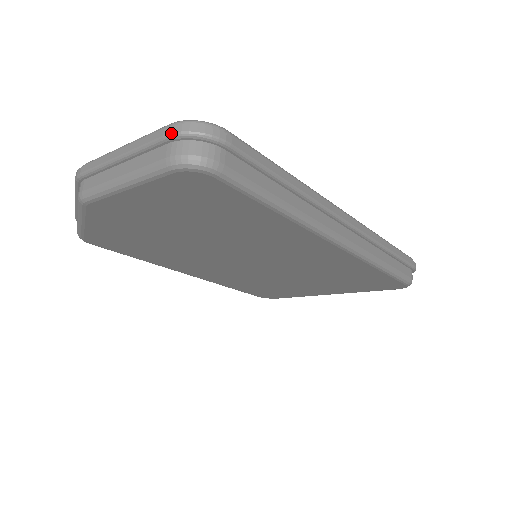
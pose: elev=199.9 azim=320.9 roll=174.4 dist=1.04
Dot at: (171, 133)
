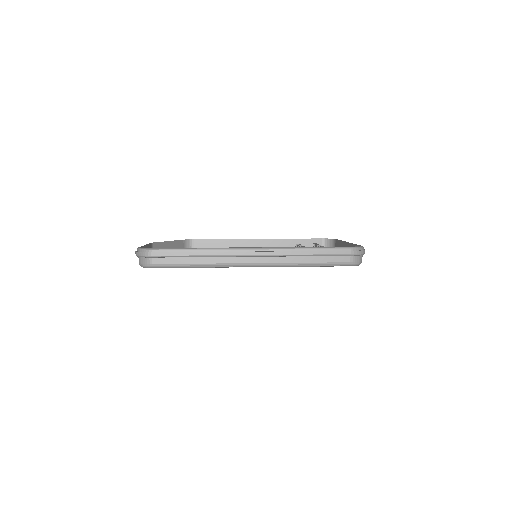
Dot at: occluded
